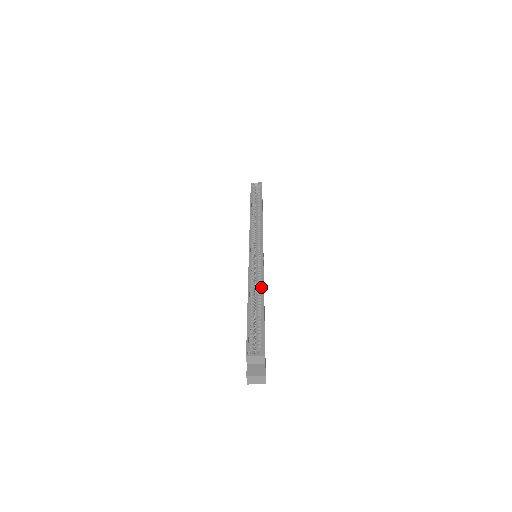
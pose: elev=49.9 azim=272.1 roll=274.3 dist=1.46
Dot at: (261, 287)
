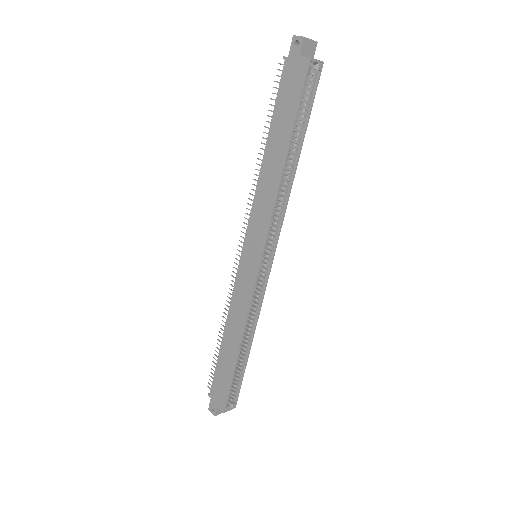
Dot at: (252, 329)
